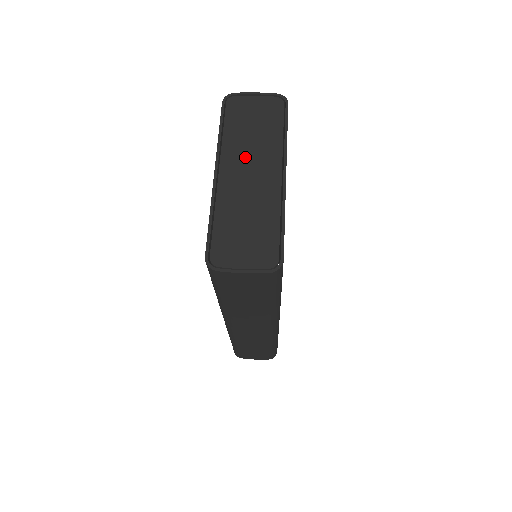
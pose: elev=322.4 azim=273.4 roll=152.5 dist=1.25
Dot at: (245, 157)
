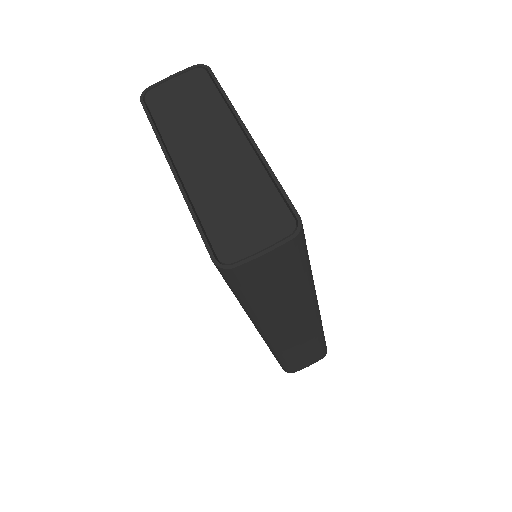
Dot at: (196, 140)
